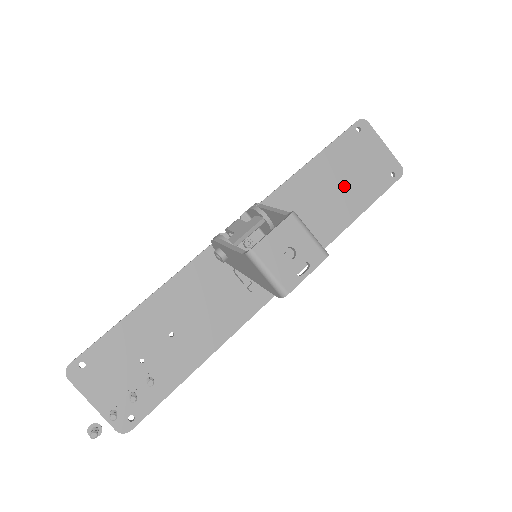
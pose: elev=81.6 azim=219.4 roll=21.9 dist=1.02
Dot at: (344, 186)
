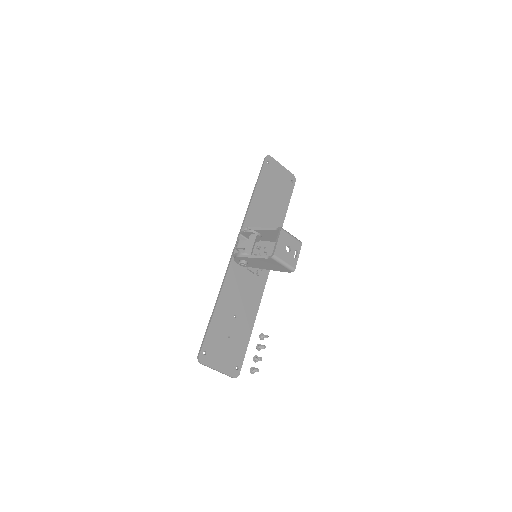
Dot at: (274, 198)
